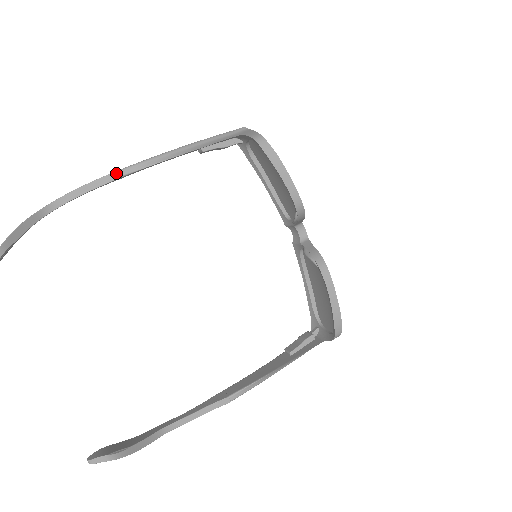
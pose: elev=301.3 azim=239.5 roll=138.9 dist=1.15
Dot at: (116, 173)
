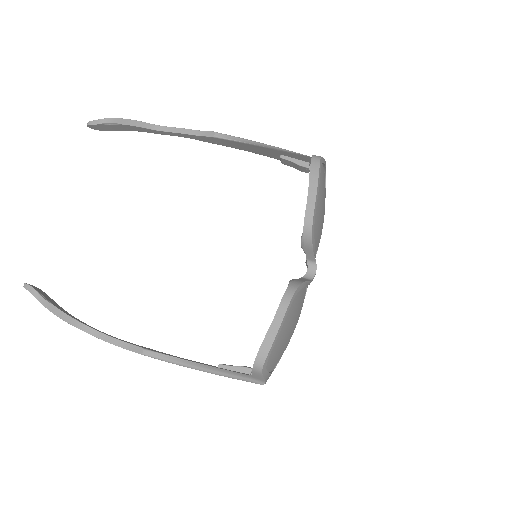
Dot at: (212, 133)
